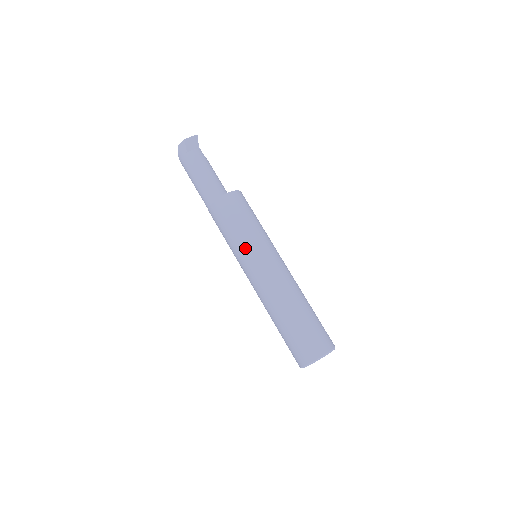
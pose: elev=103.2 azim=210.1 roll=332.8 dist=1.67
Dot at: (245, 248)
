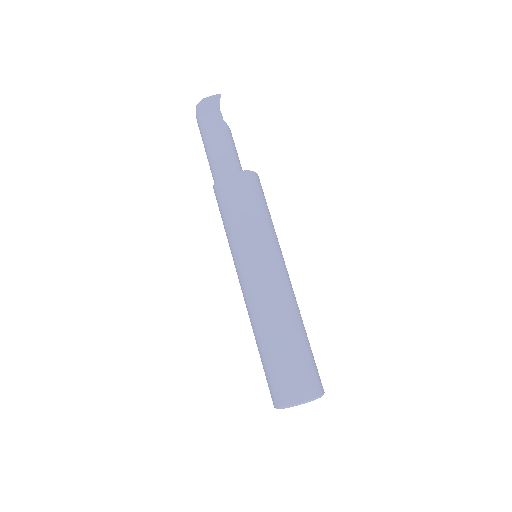
Dot at: (237, 246)
